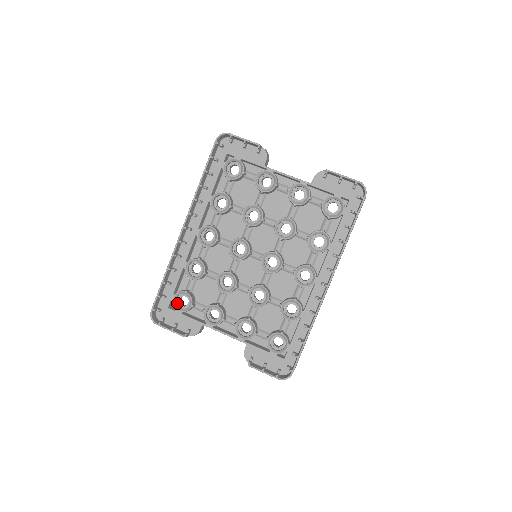
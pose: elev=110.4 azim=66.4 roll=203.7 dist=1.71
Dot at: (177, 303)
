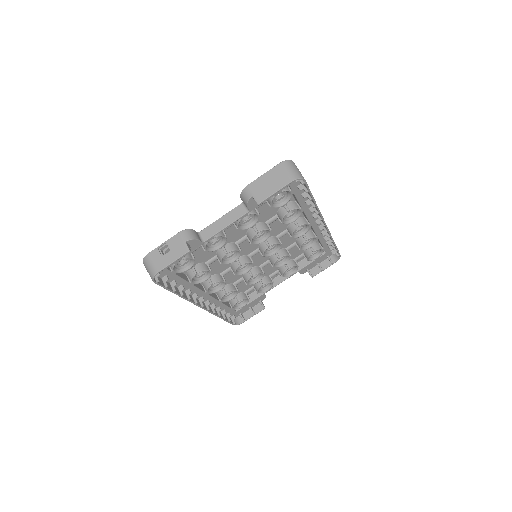
Dot at: (236, 304)
